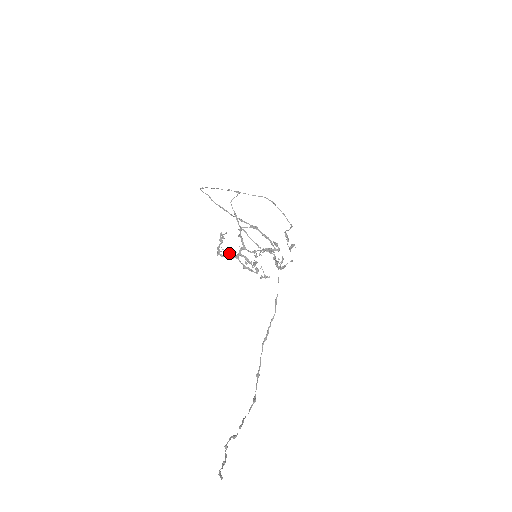
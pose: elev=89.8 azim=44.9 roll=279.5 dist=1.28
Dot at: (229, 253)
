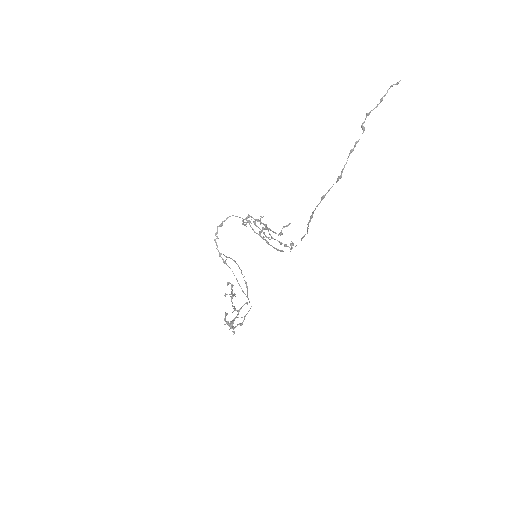
Dot at: (260, 218)
